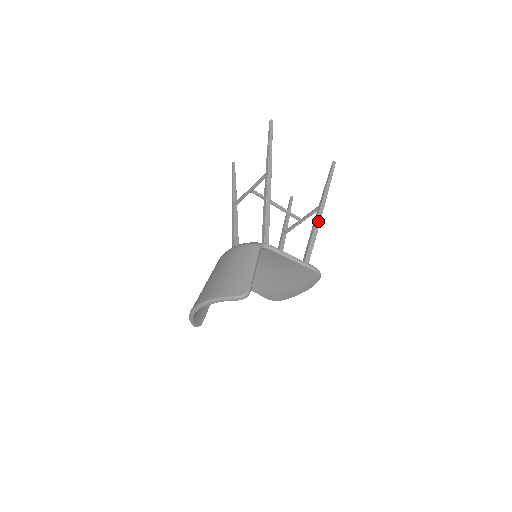
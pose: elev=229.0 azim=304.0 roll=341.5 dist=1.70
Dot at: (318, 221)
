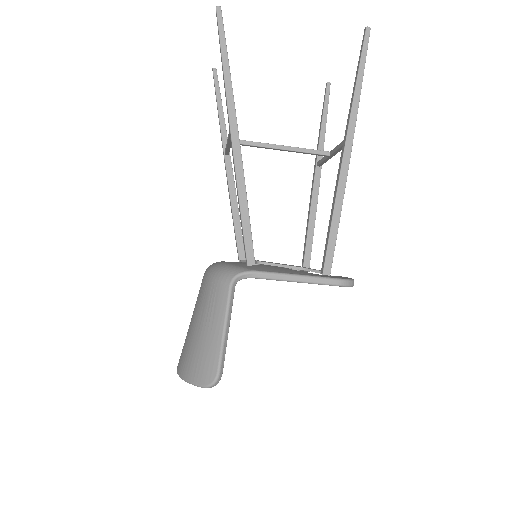
Dot at: (342, 177)
